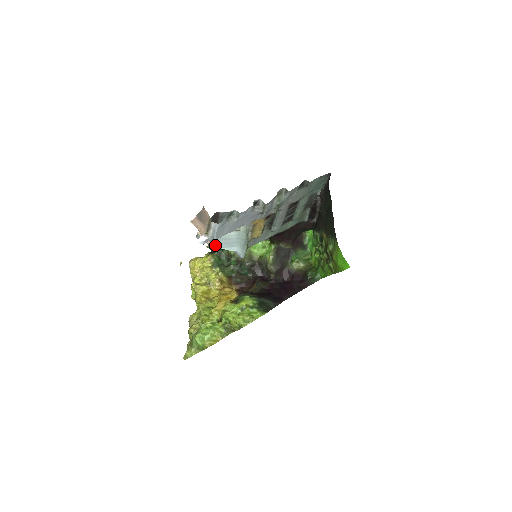
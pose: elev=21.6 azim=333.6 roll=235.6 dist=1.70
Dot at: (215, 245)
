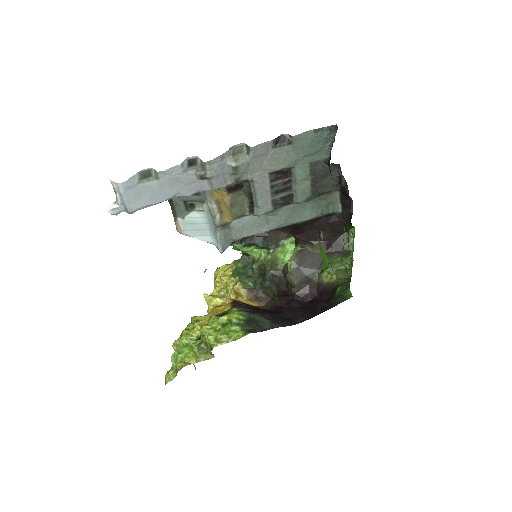
Dot at: (182, 232)
